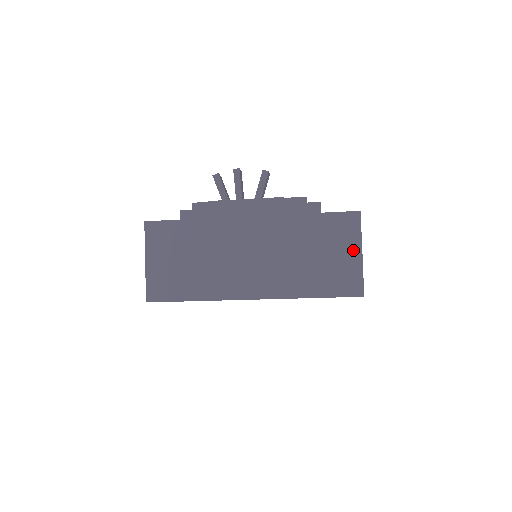
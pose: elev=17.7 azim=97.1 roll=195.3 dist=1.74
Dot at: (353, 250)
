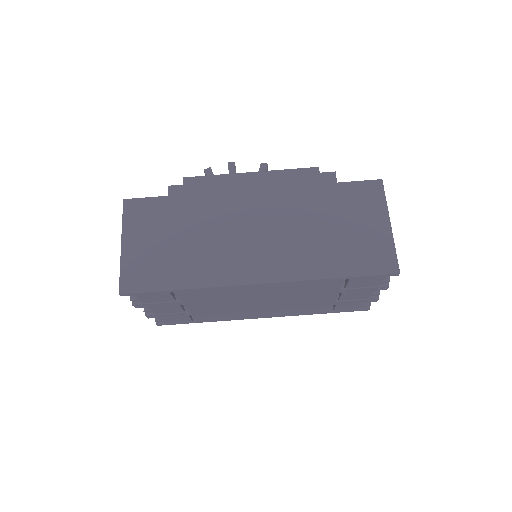
Dot at: (379, 221)
